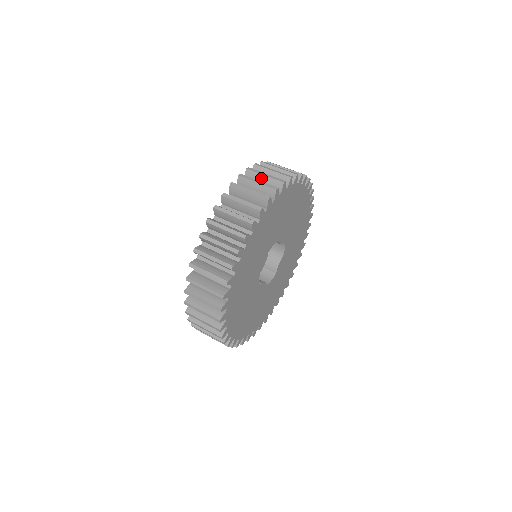
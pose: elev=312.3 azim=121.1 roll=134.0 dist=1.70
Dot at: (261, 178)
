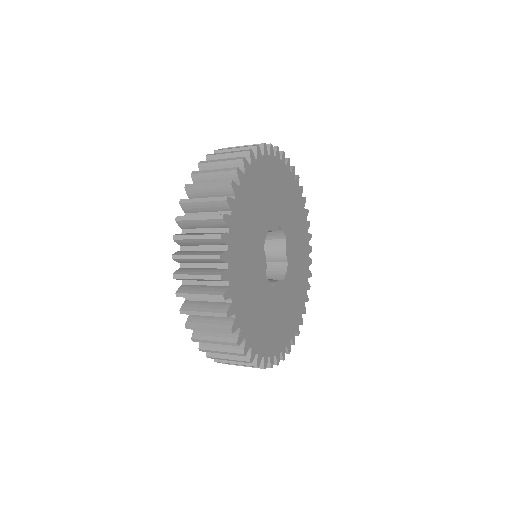
Dot at: occluded
